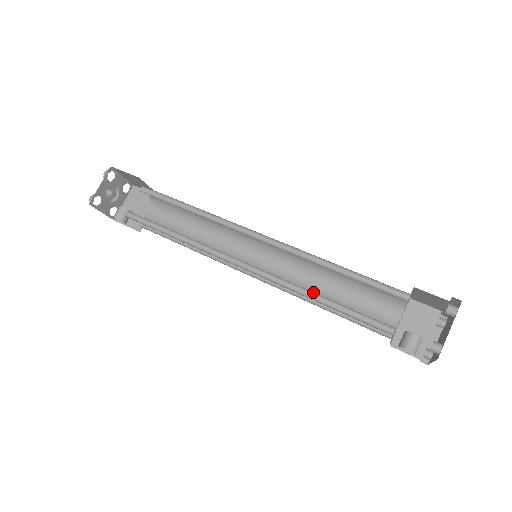
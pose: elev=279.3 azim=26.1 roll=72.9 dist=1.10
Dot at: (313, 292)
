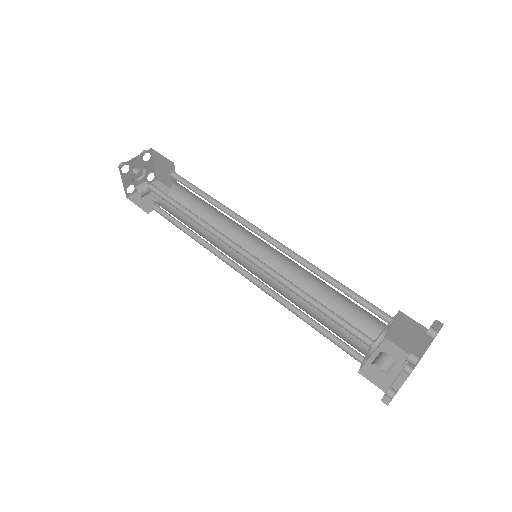
Dot at: (304, 292)
